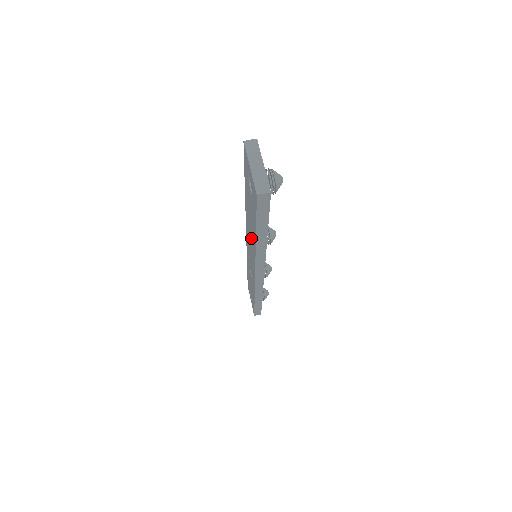
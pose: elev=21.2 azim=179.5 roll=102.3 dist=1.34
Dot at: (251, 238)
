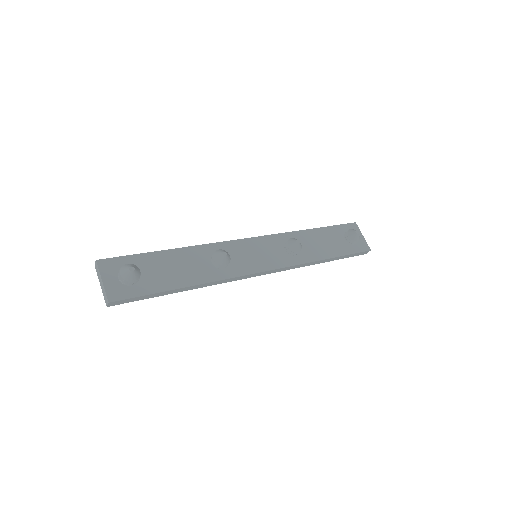
Dot at: occluded
